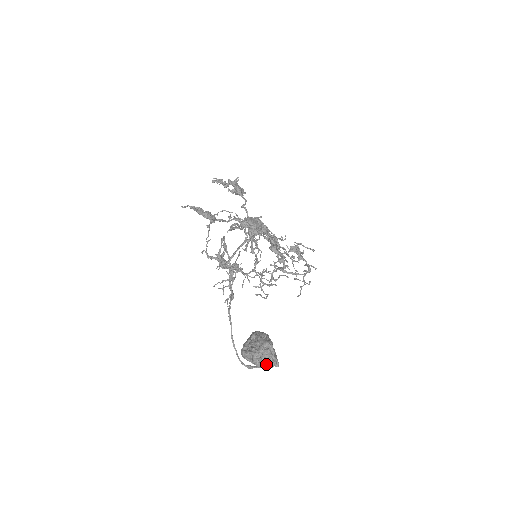
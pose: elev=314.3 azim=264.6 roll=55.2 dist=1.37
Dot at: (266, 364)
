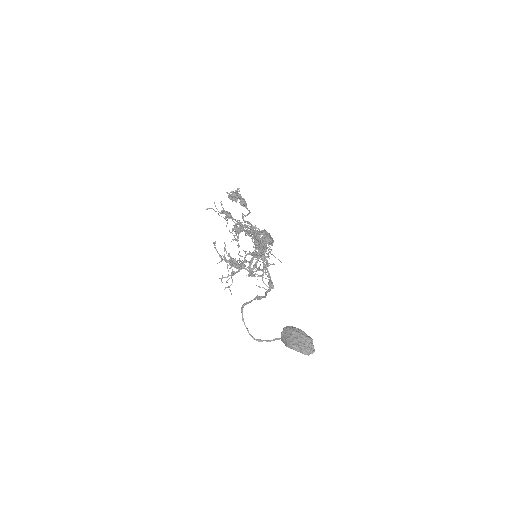
Dot at: (311, 353)
